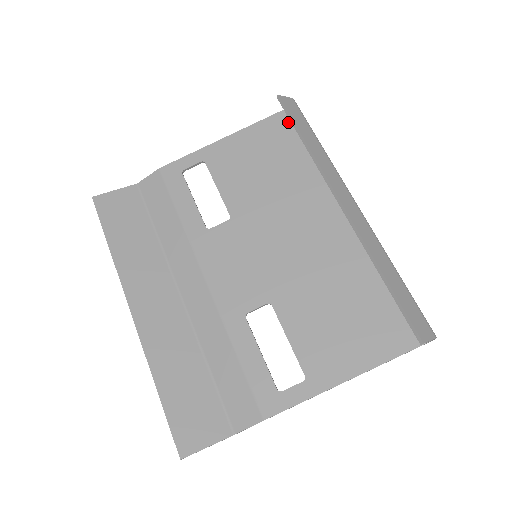
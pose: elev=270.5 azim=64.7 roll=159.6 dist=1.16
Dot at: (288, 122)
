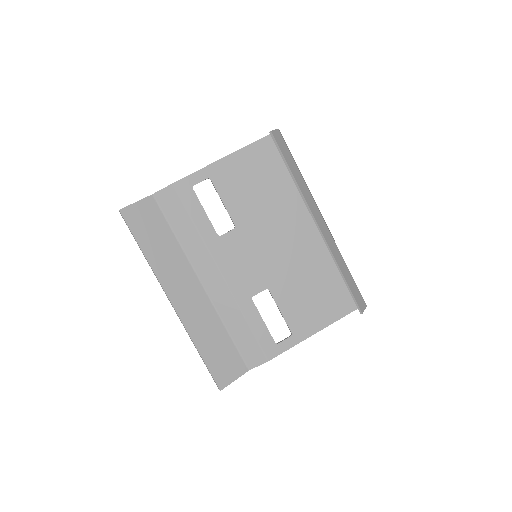
Dot at: (273, 146)
